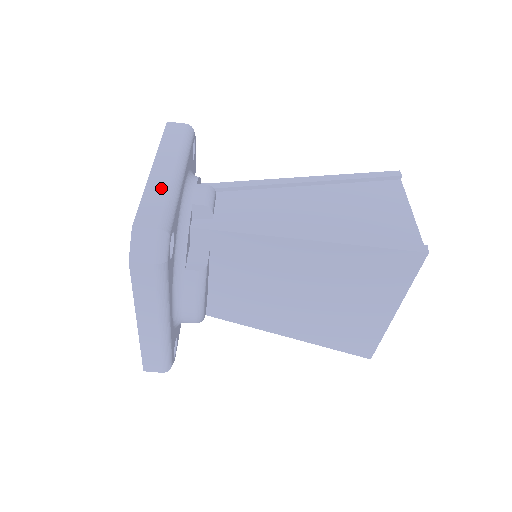
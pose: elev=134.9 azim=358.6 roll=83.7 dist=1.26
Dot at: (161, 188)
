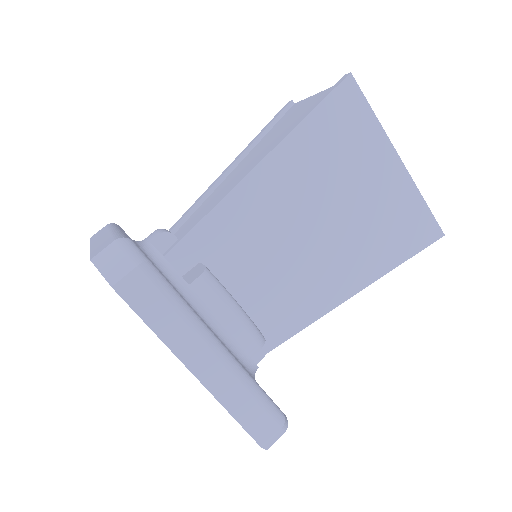
Dot at: (104, 239)
